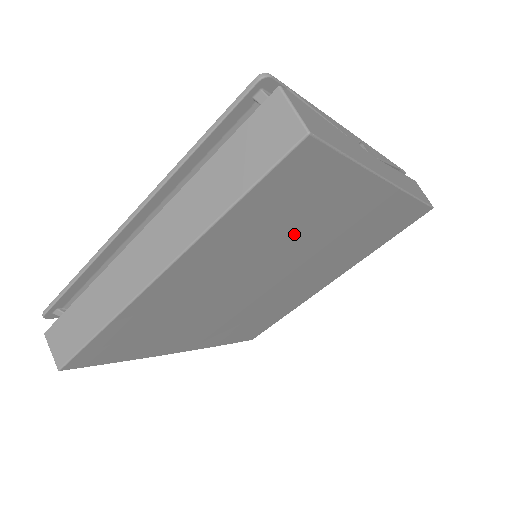
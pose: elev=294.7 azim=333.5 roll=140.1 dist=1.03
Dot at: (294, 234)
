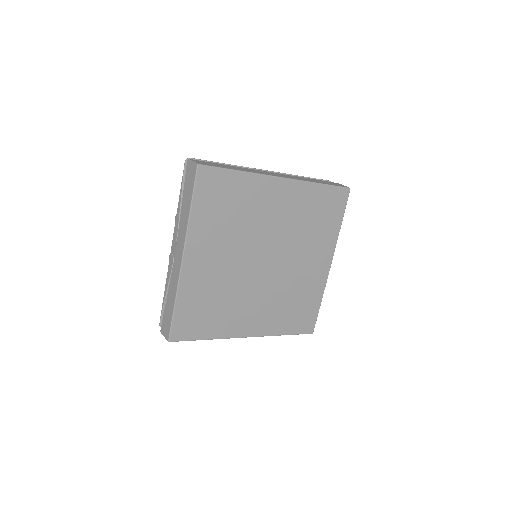
Dot at: (303, 237)
